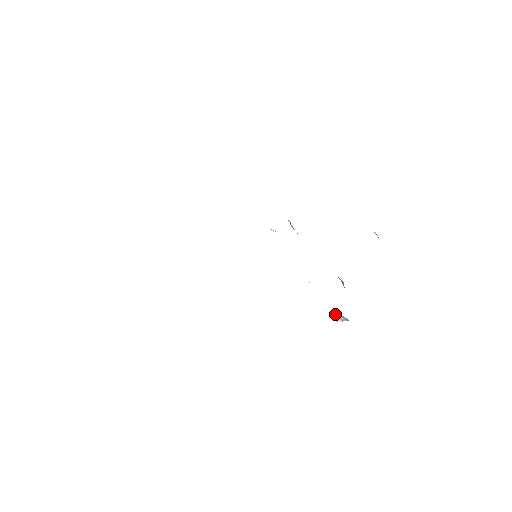
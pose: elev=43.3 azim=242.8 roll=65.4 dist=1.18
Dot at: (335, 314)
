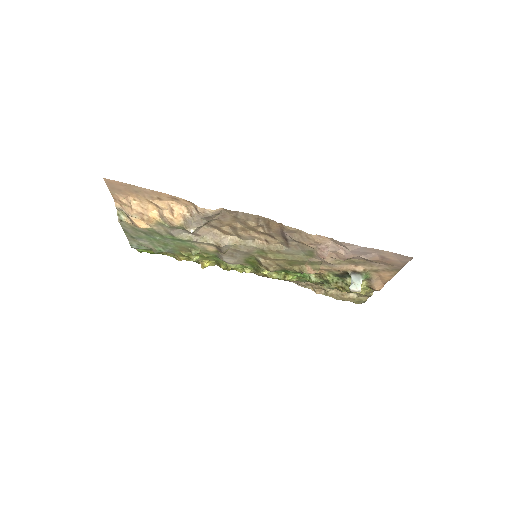
Dot at: (350, 285)
